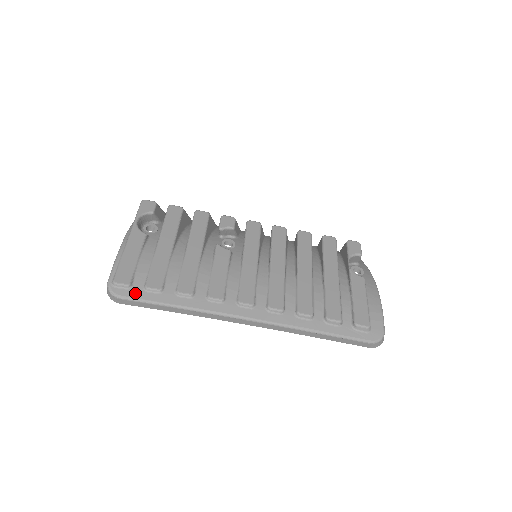
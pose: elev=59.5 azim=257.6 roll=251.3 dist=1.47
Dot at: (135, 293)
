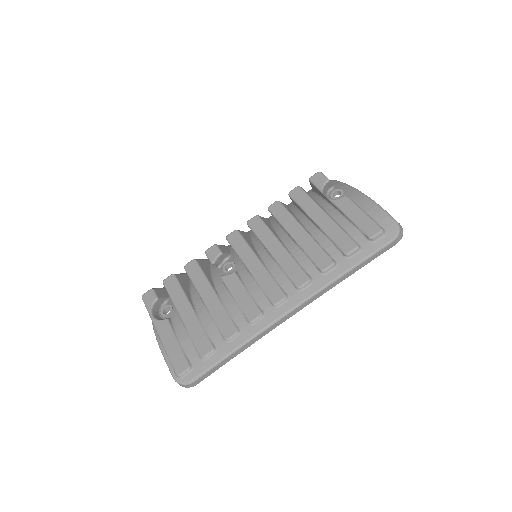
Dot at: (199, 369)
